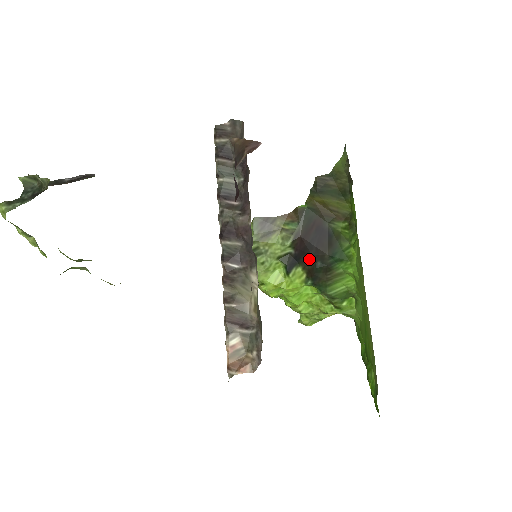
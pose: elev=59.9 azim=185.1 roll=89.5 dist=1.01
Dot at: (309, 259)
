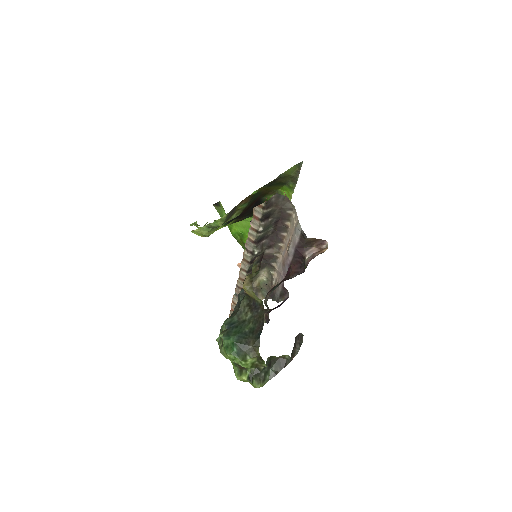
Dot at: (243, 216)
